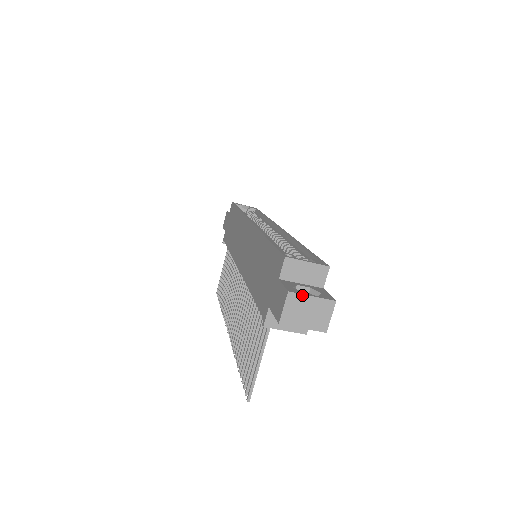
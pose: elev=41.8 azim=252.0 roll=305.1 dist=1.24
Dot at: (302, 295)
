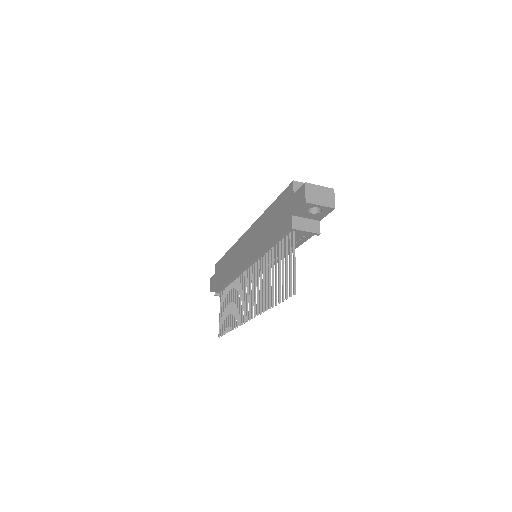
Dot at: (314, 185)
